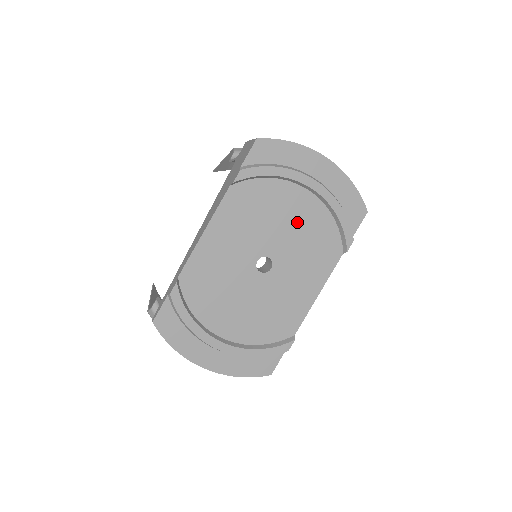
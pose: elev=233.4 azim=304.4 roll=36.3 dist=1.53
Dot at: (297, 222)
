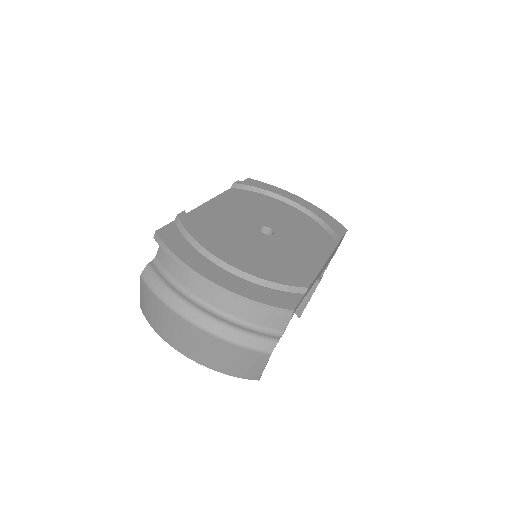
Dot at: (289, 218)
